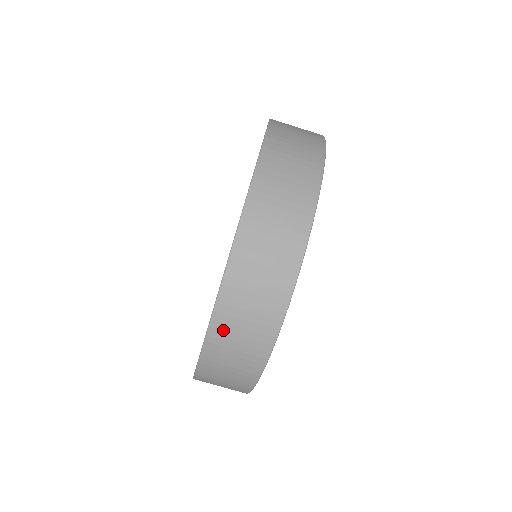
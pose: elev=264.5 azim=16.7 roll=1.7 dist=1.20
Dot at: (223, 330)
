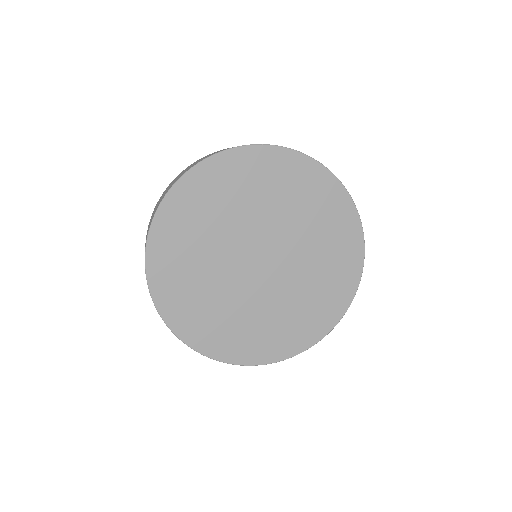
Dot at: occluded
